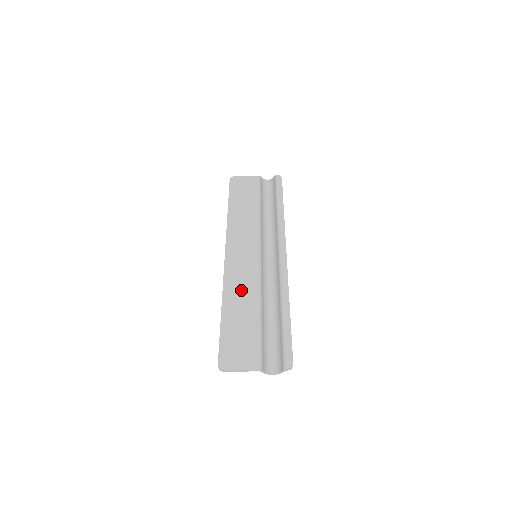
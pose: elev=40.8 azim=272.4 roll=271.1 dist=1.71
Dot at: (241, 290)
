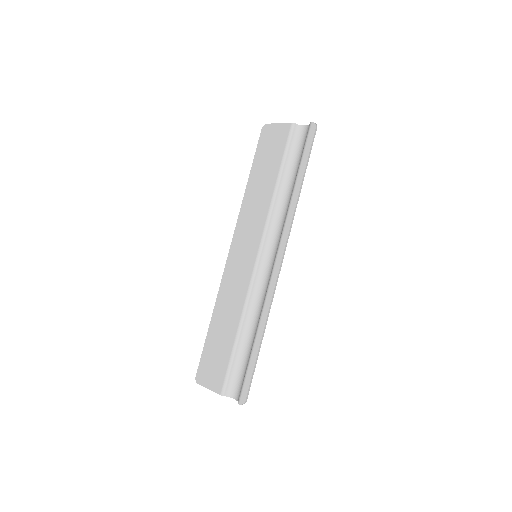
Dot at: (230, 300)
